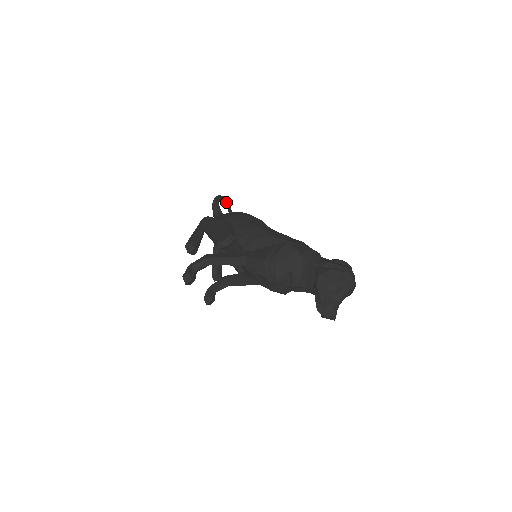
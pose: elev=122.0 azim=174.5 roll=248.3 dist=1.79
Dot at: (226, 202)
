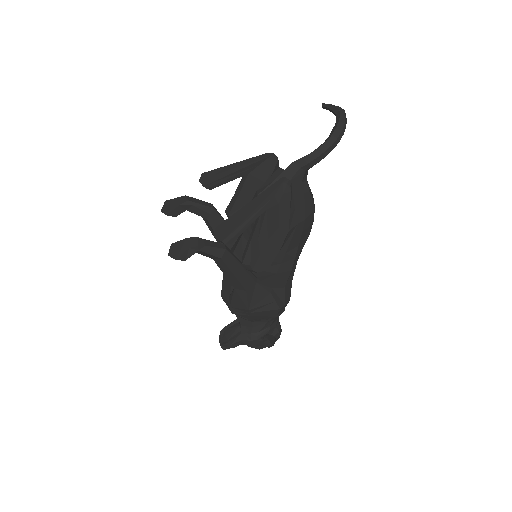
Dot at: occluded
